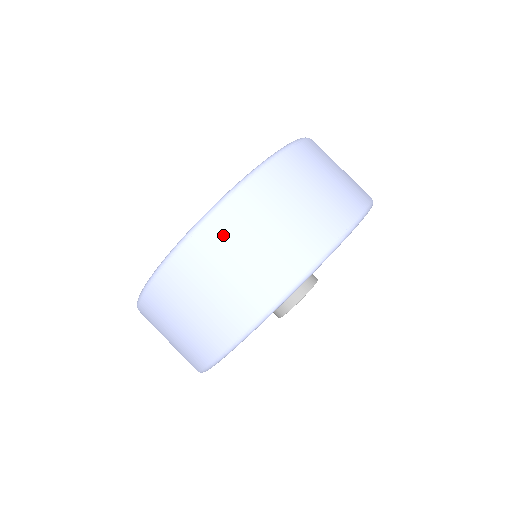
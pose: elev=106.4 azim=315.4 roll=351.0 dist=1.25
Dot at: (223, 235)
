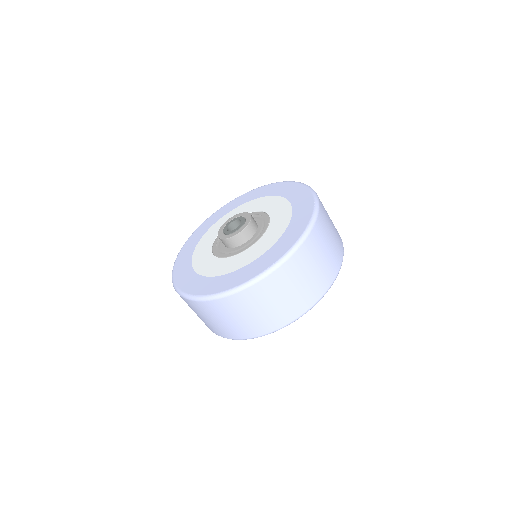
Dot at: (230, 307)
